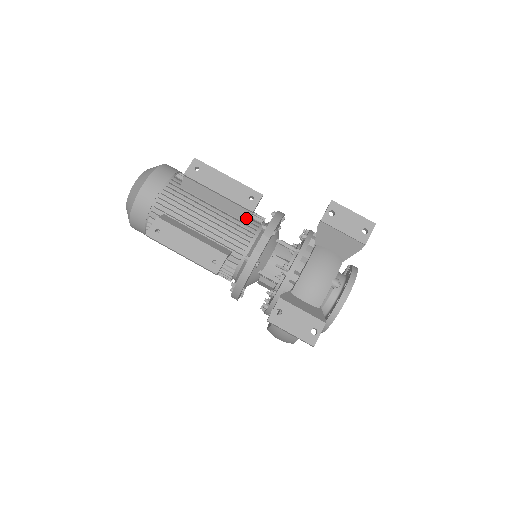
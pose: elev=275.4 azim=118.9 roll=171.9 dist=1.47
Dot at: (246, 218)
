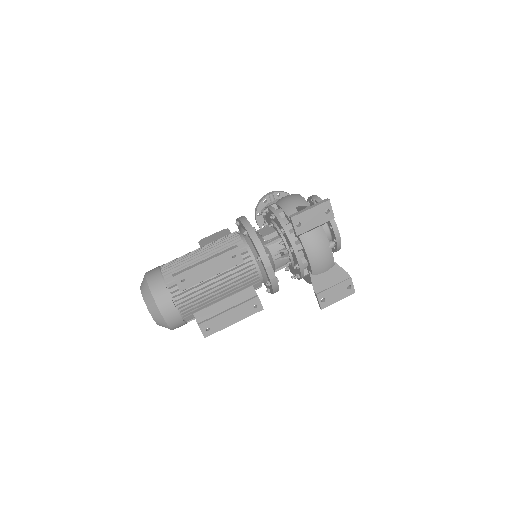
Dot at: occluded
